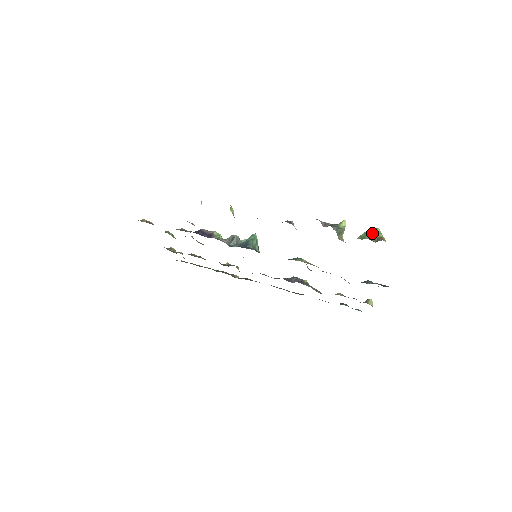
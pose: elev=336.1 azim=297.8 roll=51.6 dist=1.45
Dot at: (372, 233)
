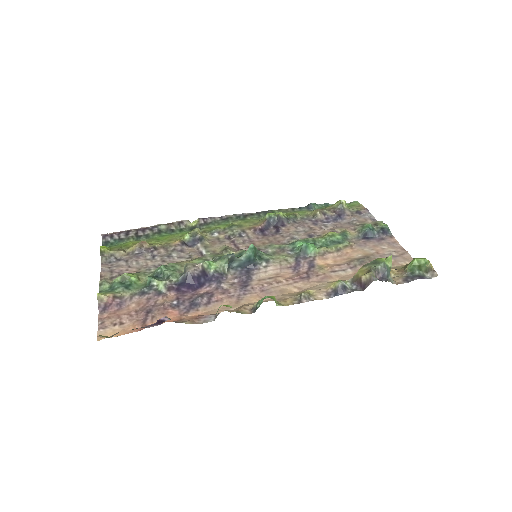
Dot at: (422, 266)
